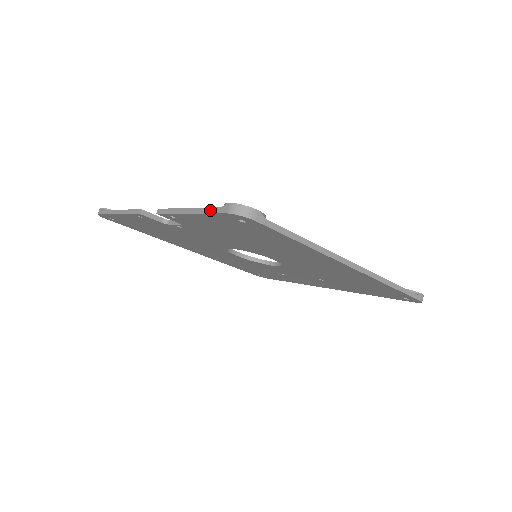
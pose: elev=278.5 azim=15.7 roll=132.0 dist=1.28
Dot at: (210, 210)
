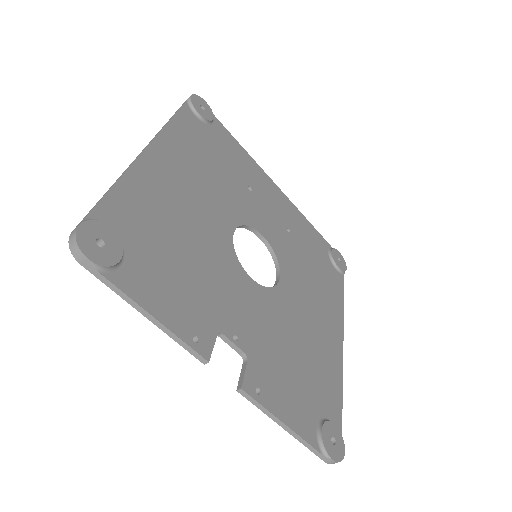
Dot at: (312, 449)
